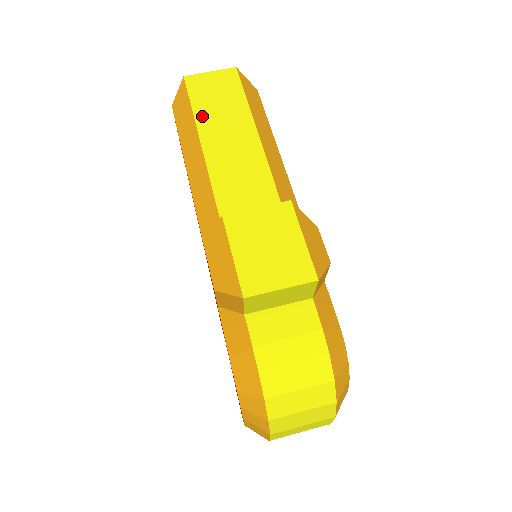
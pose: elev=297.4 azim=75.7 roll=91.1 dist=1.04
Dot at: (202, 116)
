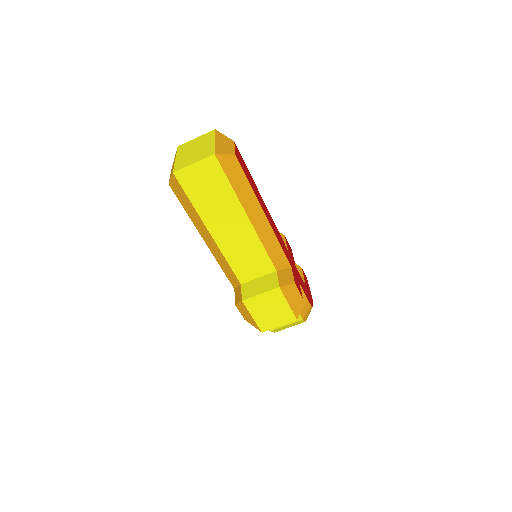
Dot at: (201, 208)
